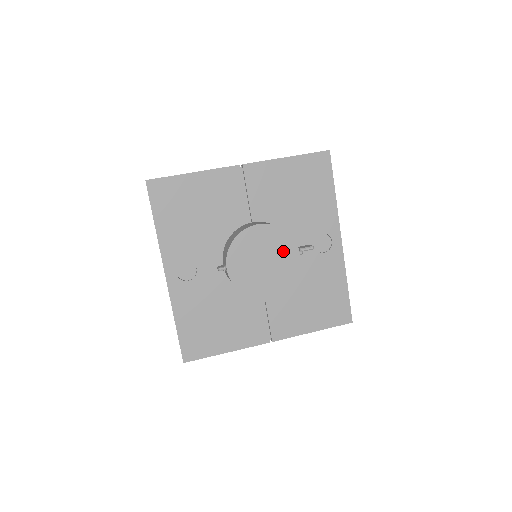
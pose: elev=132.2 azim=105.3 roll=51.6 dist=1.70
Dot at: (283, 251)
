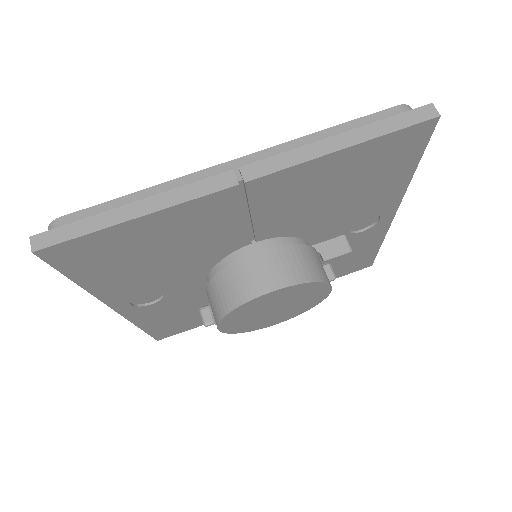
Dot at: (307, 295)
